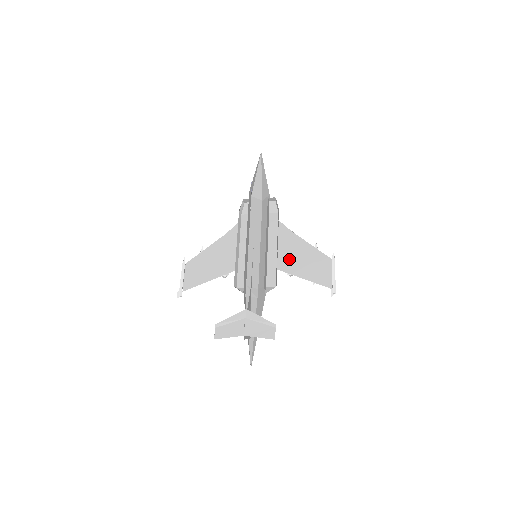
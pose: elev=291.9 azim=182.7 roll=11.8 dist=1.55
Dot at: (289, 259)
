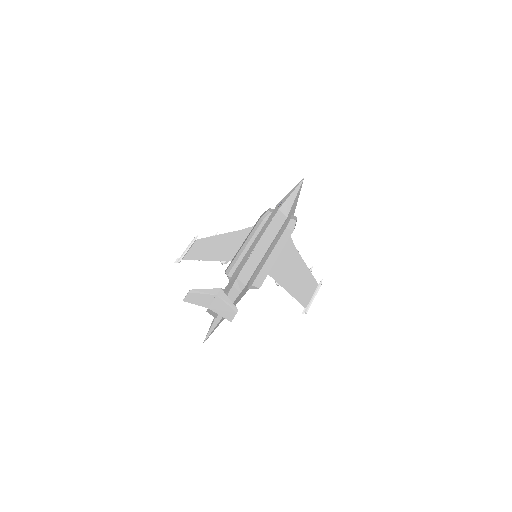
Dot at: (282, 270)
